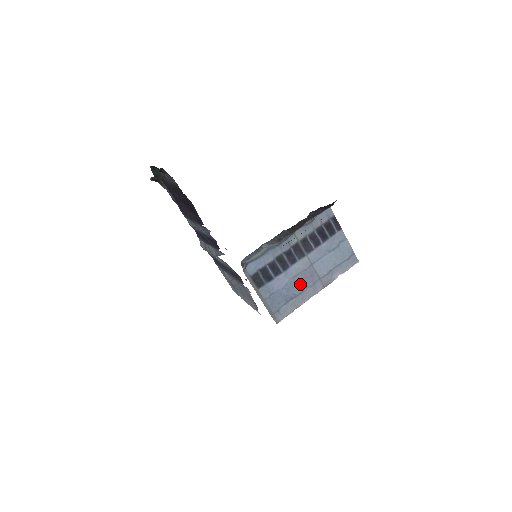
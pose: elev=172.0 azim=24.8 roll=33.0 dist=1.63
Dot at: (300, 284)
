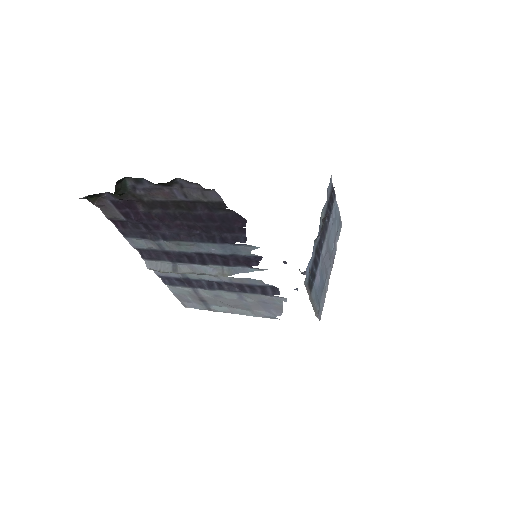
Dot at: (325, 269)
